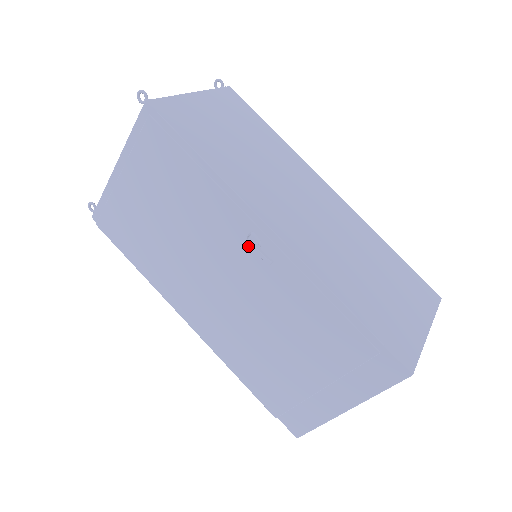
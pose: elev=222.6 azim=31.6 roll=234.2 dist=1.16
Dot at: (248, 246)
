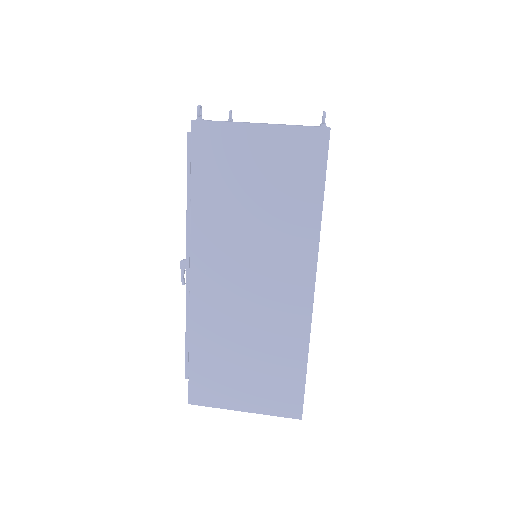
Dot at: occluded
